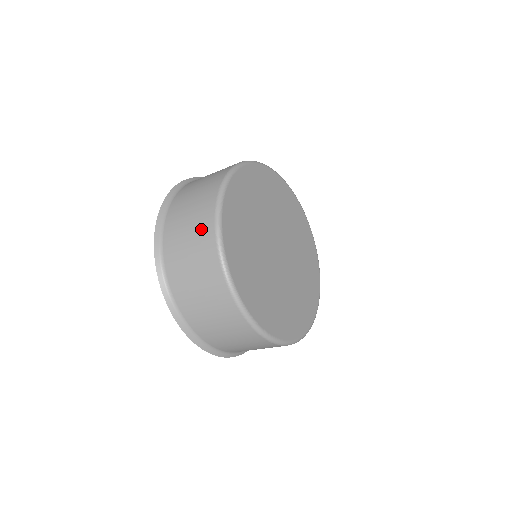
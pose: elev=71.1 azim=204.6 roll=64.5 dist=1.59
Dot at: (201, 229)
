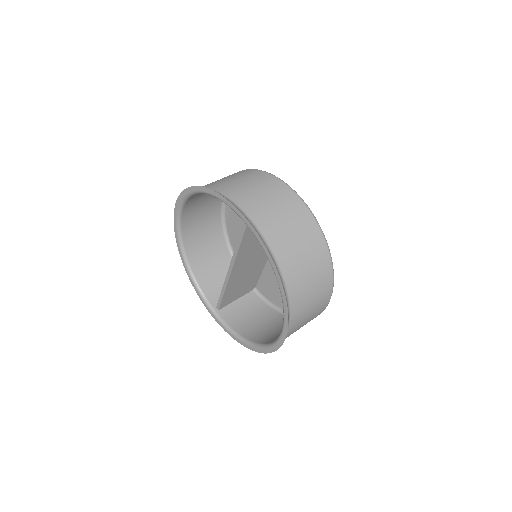
Dot at: (240, 173)
